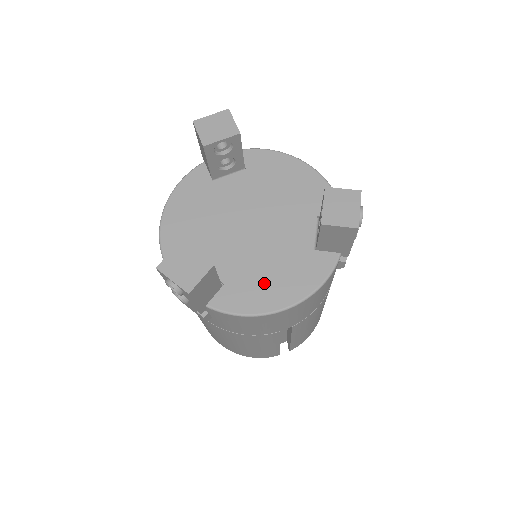
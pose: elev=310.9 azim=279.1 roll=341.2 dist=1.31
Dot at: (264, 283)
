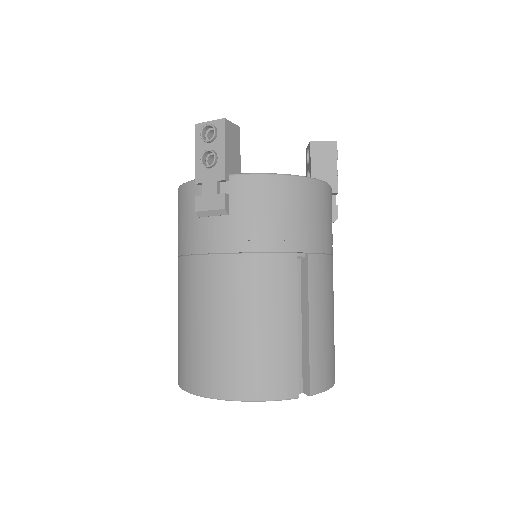
Dot at: occluded
